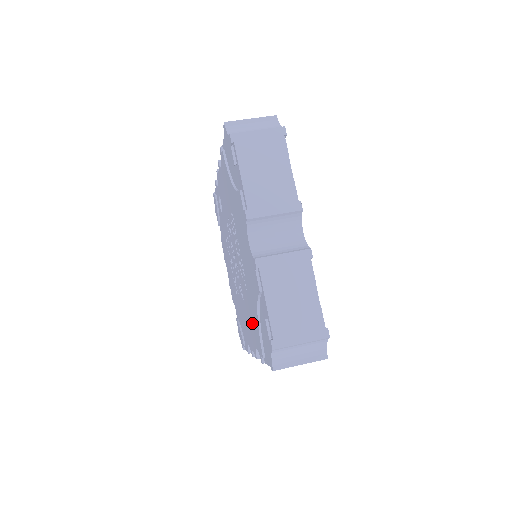
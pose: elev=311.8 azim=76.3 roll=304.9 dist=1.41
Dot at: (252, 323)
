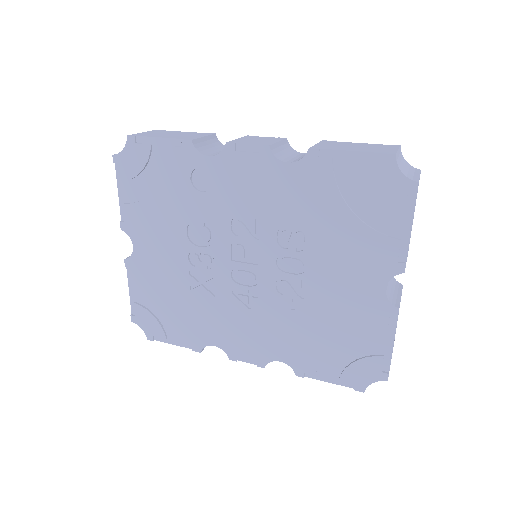
Dot at: (288, 340)
